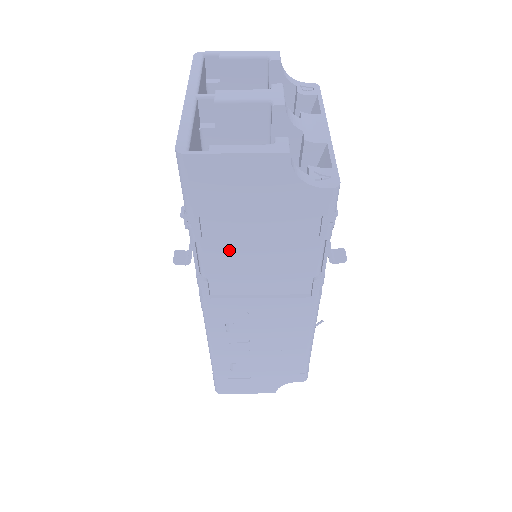
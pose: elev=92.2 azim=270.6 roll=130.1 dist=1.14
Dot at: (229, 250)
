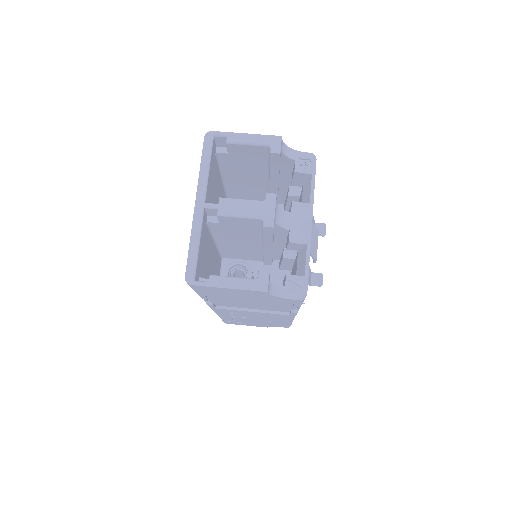
Dot at: (228, 299)
